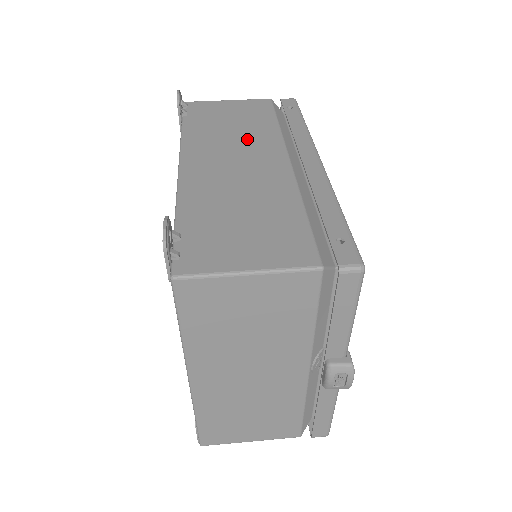
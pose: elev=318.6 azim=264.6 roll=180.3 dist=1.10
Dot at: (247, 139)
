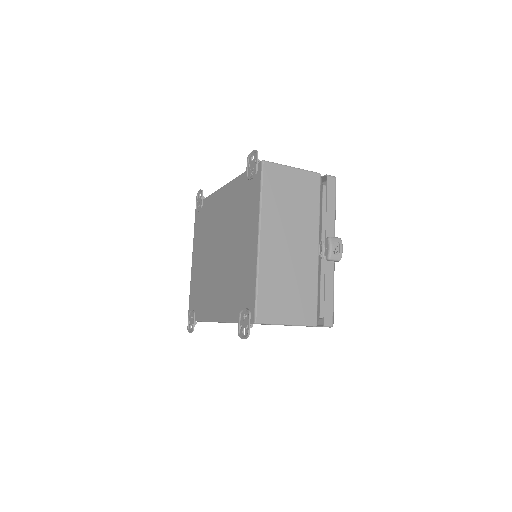
Dot at: occluded
